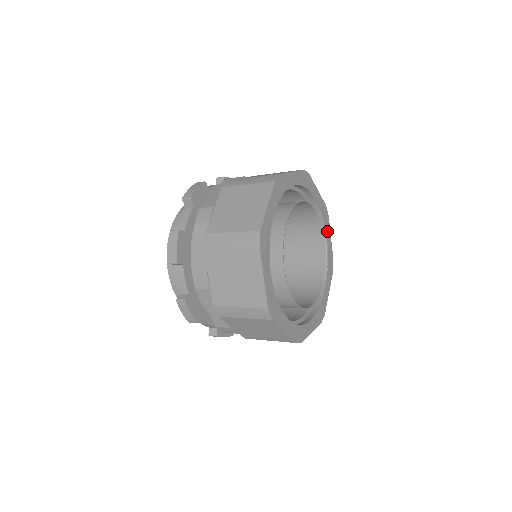
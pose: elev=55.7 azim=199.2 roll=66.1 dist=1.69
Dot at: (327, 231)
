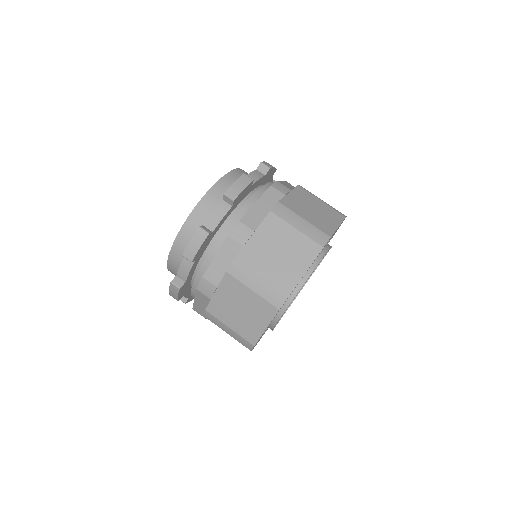
Dot at: occluded
